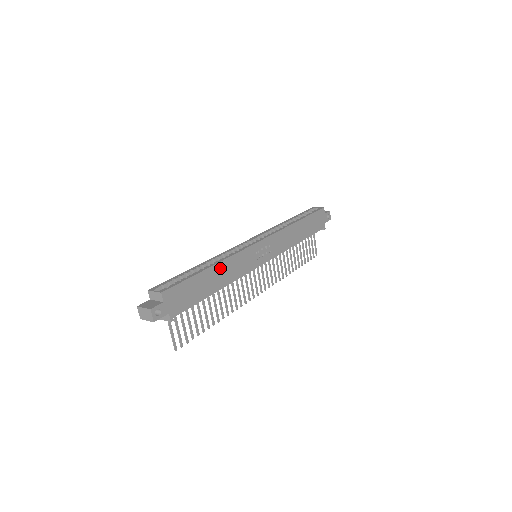
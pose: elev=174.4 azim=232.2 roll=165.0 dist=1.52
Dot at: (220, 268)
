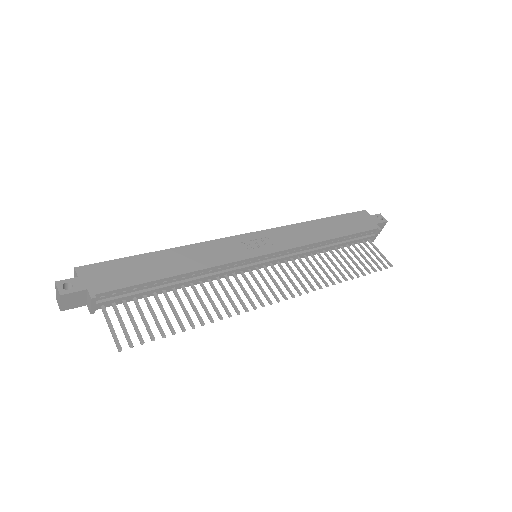
Dot at: (178, 253)
